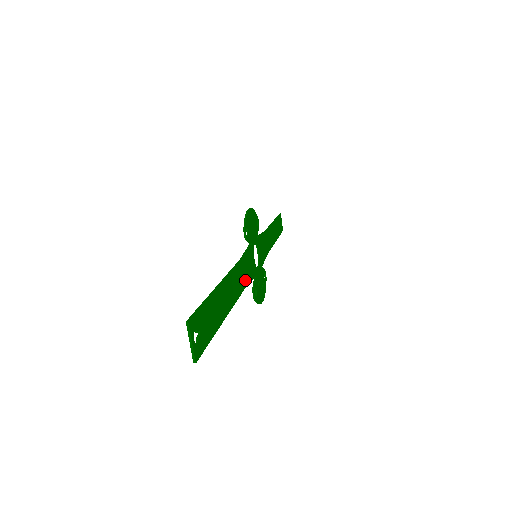
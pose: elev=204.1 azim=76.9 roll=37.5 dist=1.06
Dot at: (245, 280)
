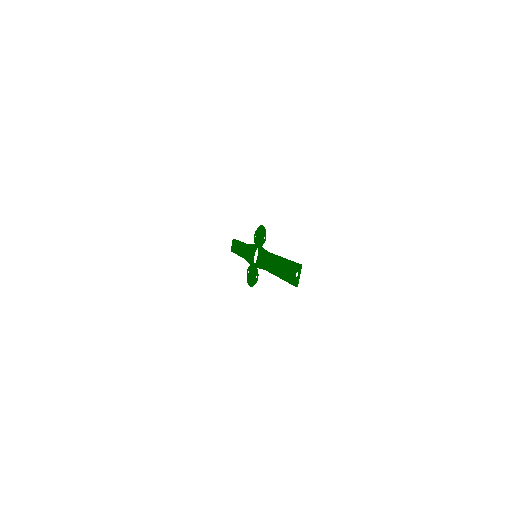
Dot at: (265, 265)
